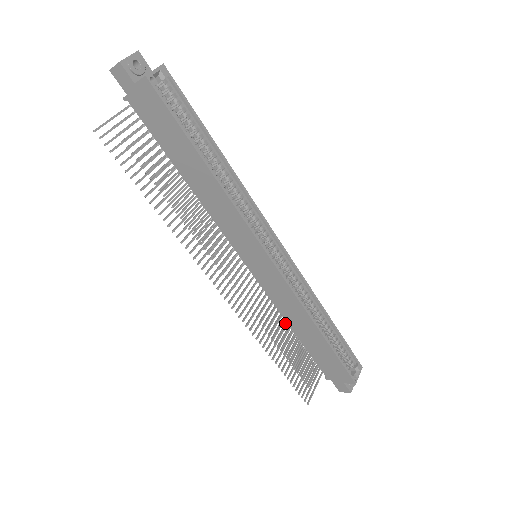
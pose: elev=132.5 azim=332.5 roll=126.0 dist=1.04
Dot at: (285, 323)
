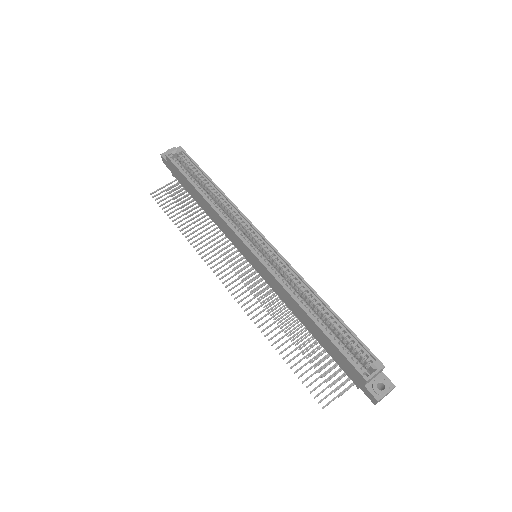
Dot at: occluded
